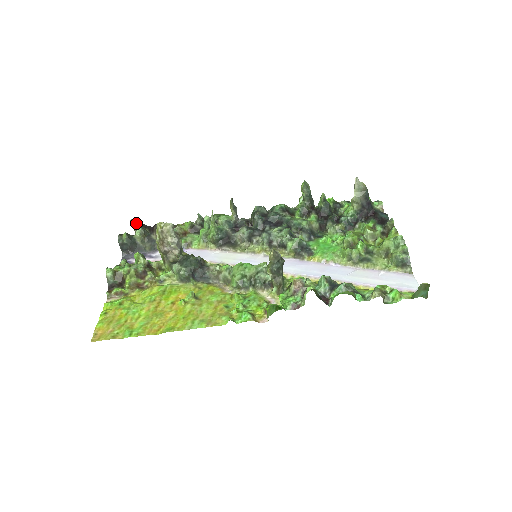
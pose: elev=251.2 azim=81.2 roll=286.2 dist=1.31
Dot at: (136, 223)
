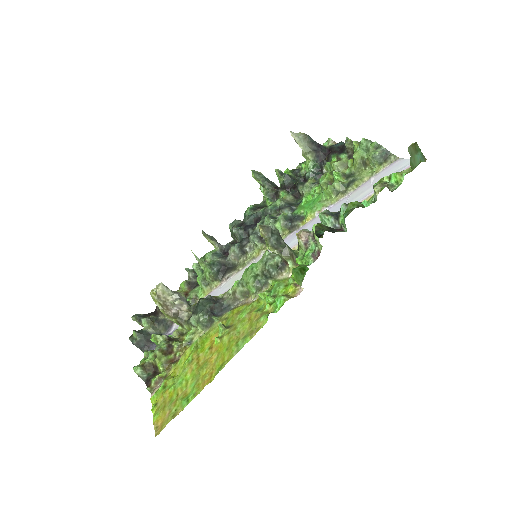
Dot at: (138, 317)
